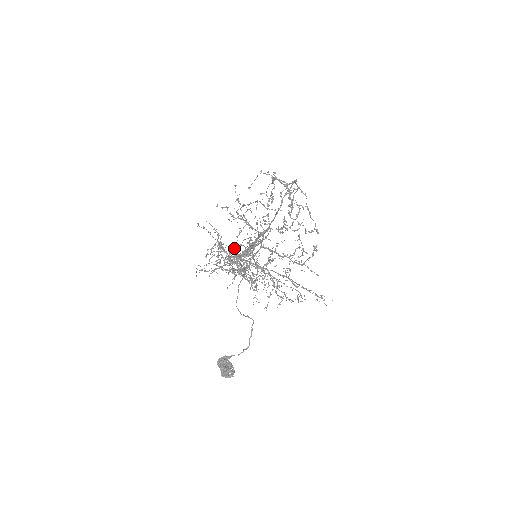
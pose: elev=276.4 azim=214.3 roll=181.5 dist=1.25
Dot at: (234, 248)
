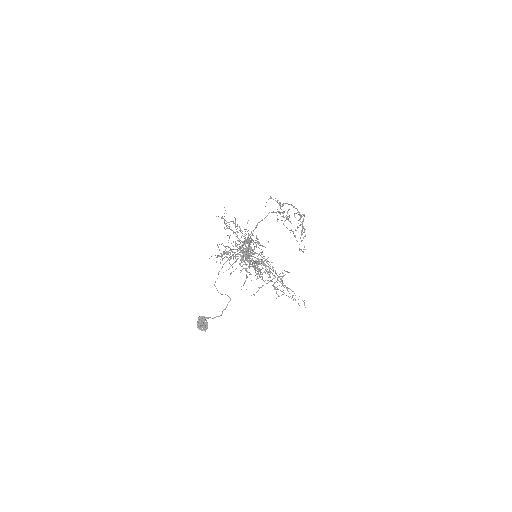
Dot at: (225, 247)
